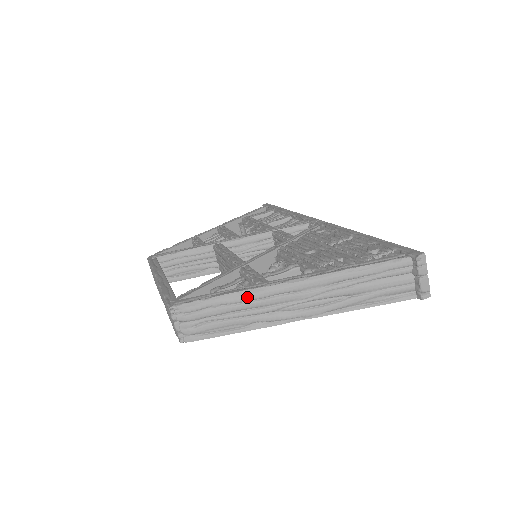
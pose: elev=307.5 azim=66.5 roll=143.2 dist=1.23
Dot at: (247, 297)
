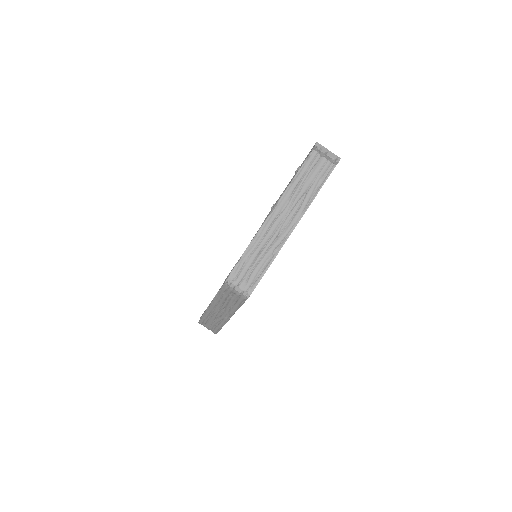
Dot at: (258, 239)
